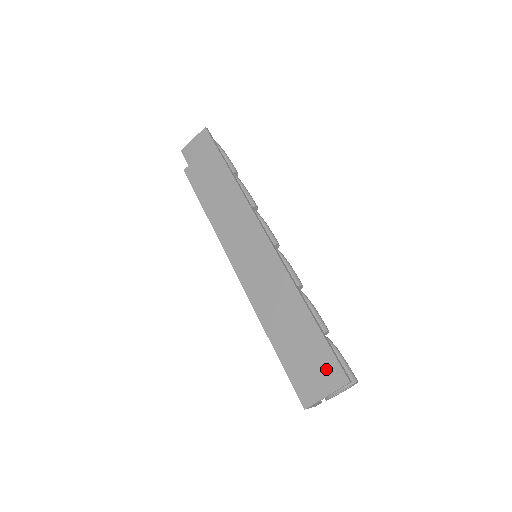
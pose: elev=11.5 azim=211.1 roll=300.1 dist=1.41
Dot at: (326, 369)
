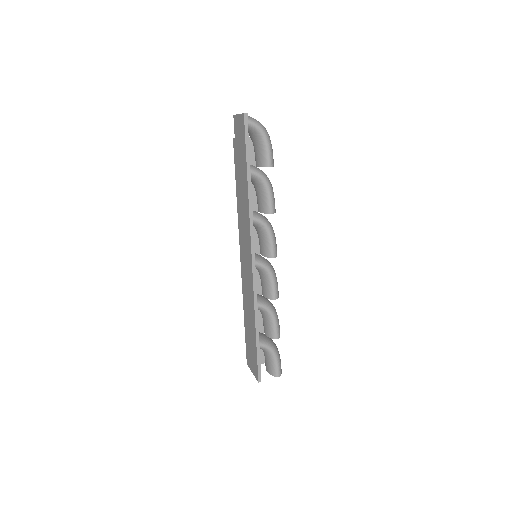
Dot at: (254, 364)
